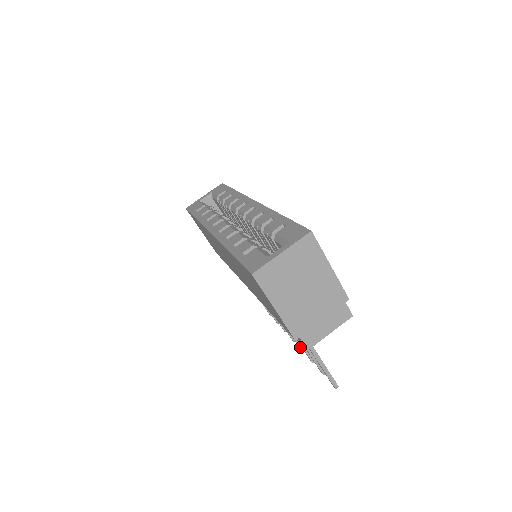
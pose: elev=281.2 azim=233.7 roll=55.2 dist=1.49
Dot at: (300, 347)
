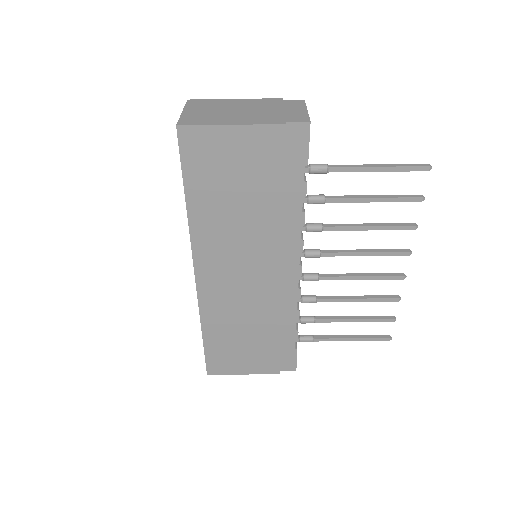
Dot at: (401, 252)
